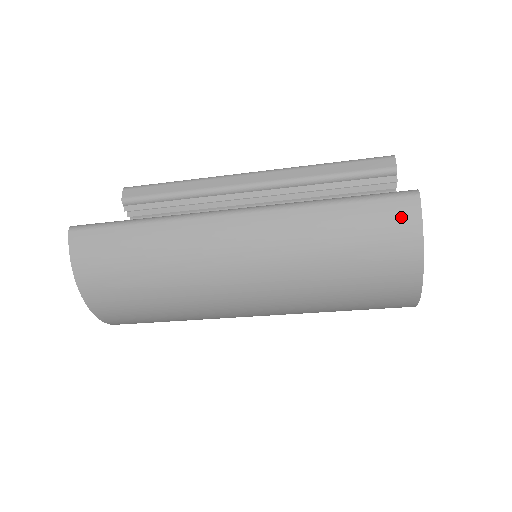
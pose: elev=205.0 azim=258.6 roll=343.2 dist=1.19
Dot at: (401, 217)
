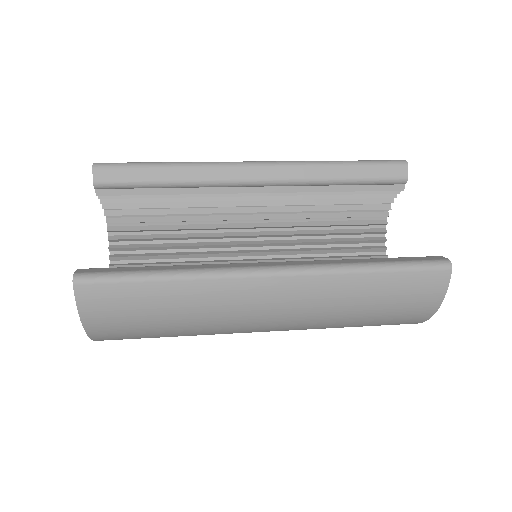
Dot at: (431, 287)
